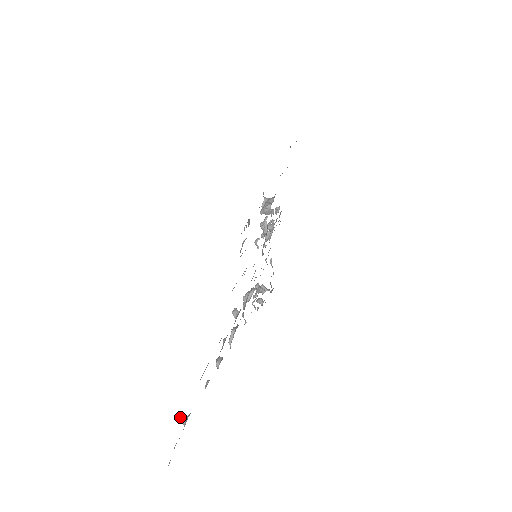
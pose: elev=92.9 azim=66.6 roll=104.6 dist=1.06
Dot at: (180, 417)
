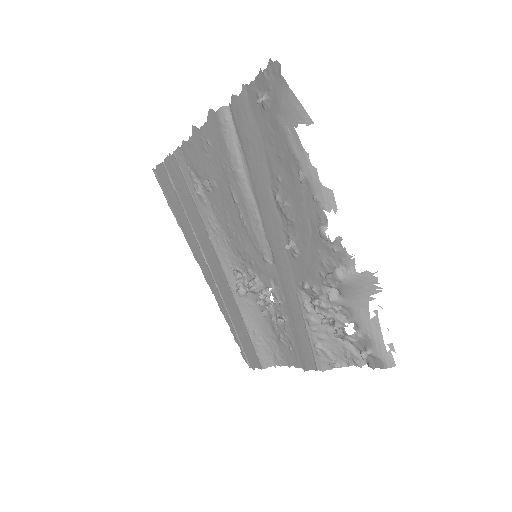
Dot at: occluded
